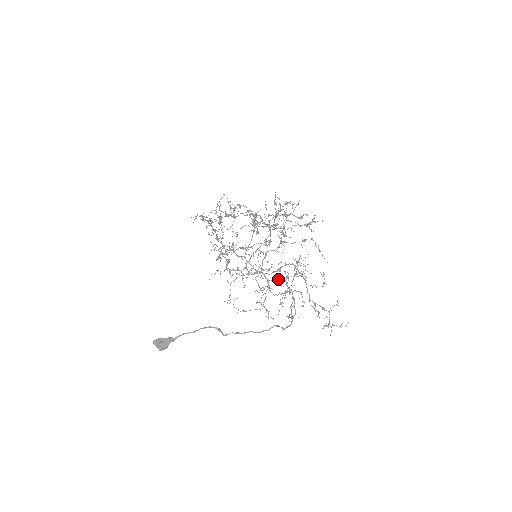
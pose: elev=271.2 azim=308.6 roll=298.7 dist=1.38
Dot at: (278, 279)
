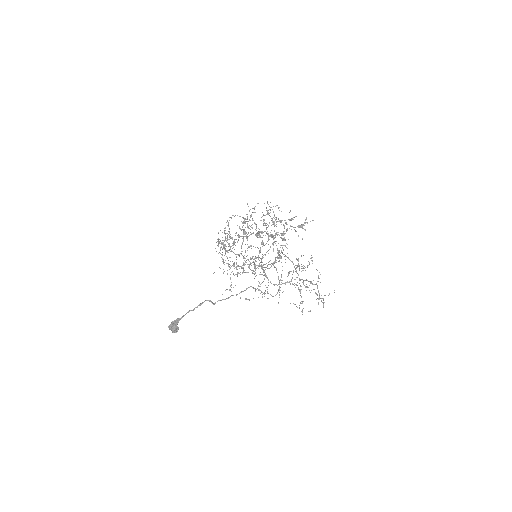
Dot at: (268, 264)
